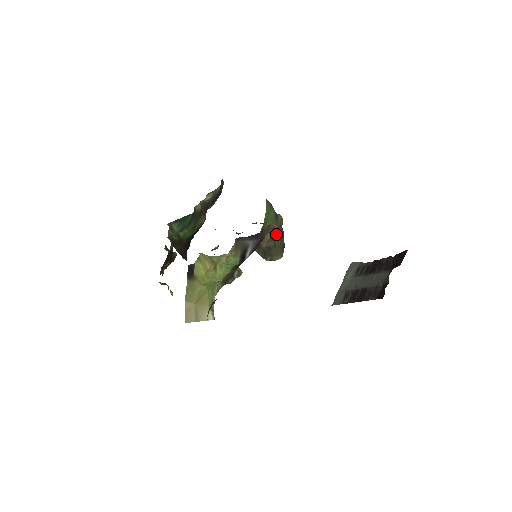
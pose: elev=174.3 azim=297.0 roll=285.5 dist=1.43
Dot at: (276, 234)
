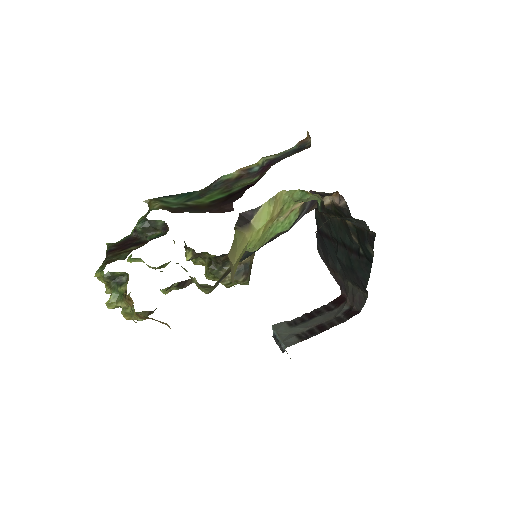
Dot at: occluded
